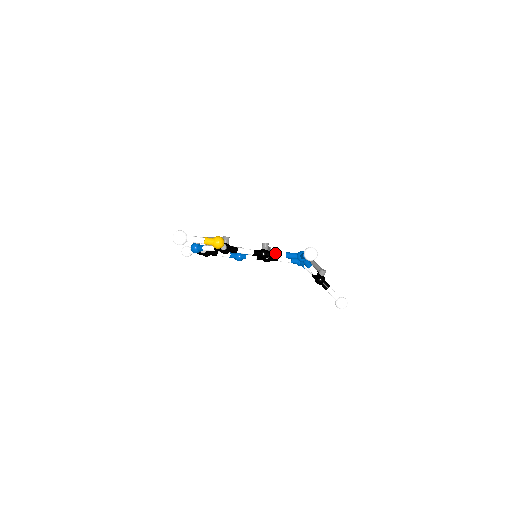
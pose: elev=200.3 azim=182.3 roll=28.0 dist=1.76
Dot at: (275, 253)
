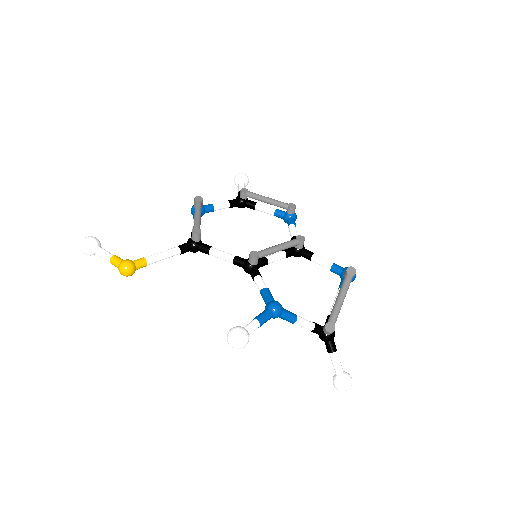
Dot at: (254, 278)
